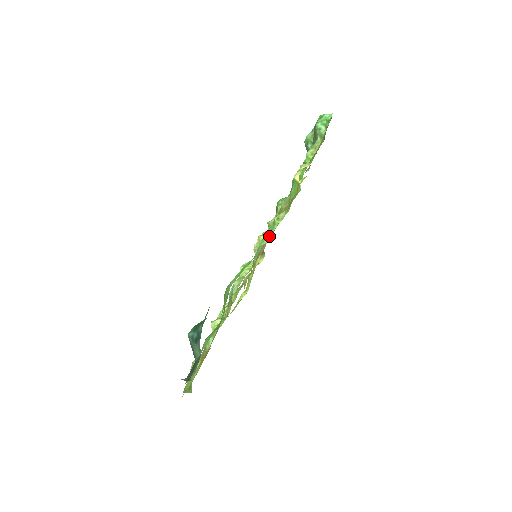
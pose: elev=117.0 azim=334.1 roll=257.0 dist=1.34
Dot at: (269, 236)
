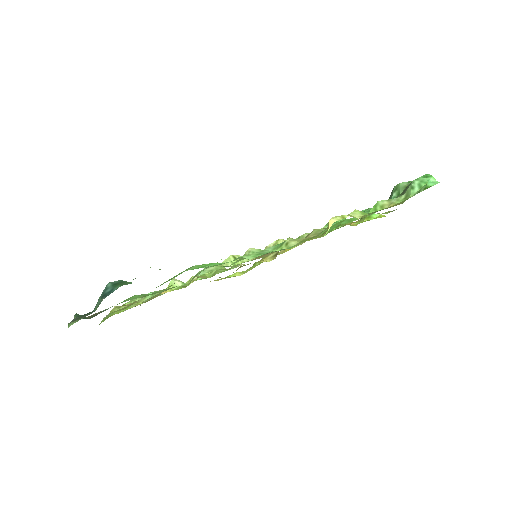
Dot at: (257, 255)
